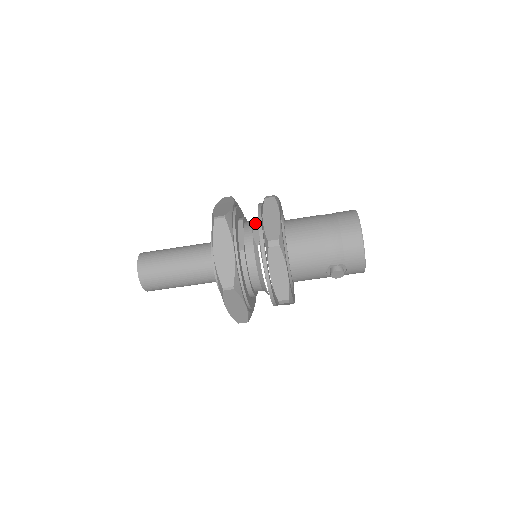
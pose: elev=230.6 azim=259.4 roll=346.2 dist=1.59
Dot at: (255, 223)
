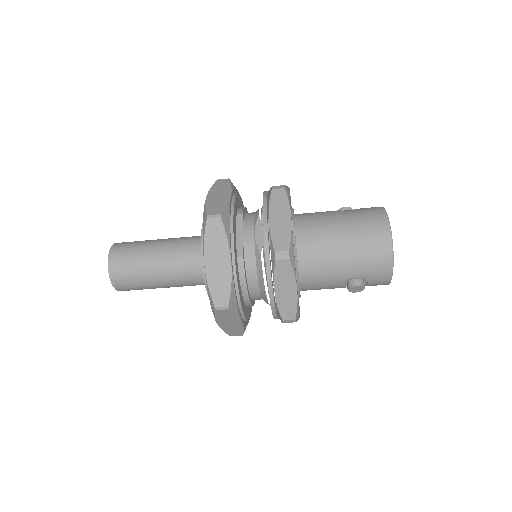
Dot at: (258, 220)
